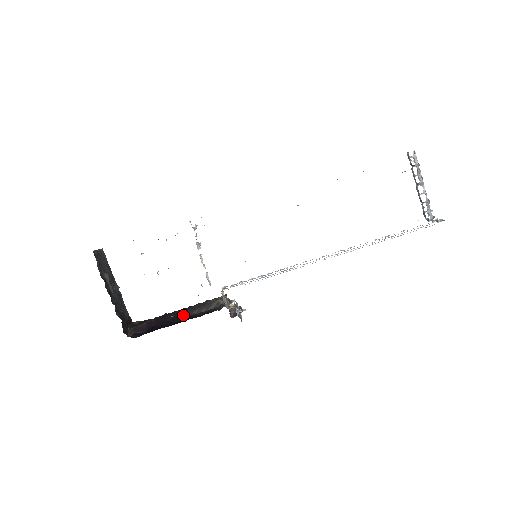
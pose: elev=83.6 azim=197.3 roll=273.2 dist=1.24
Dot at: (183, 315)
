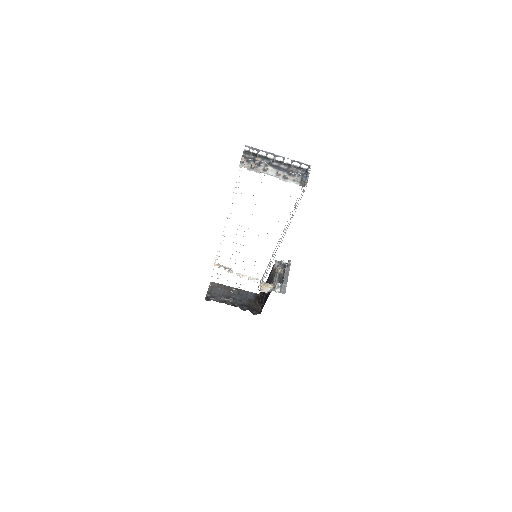
Dot at: occluded
